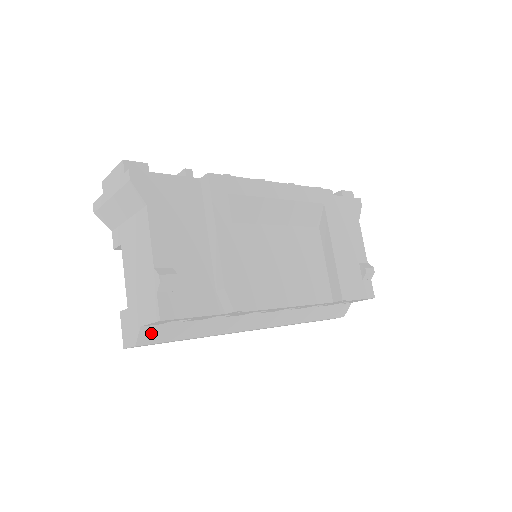
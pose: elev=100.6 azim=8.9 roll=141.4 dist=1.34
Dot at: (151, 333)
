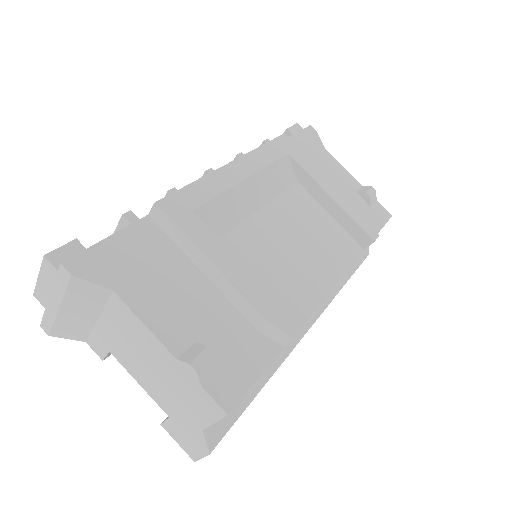
Dot at: (217, 427)
